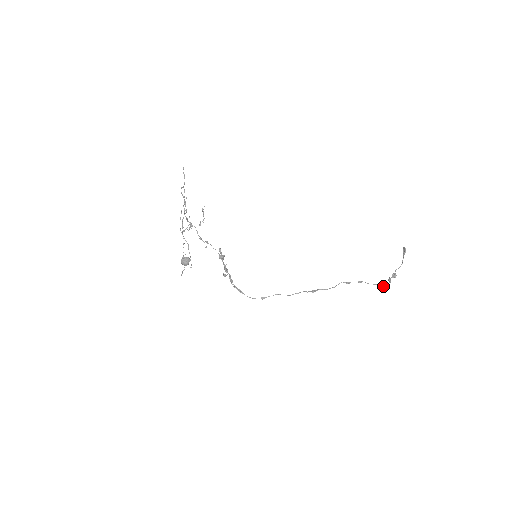
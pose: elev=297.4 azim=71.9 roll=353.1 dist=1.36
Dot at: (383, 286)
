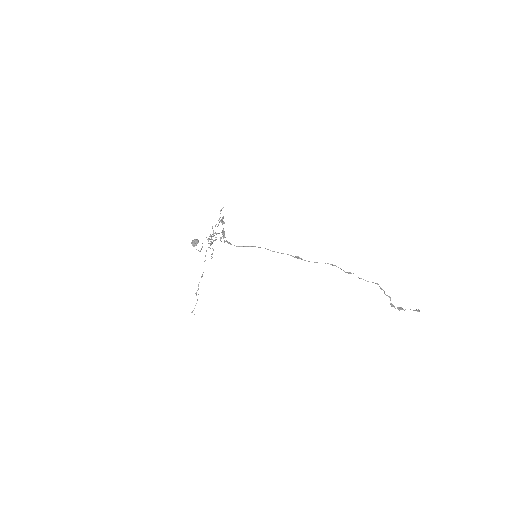
Dot at: (376, 283)
